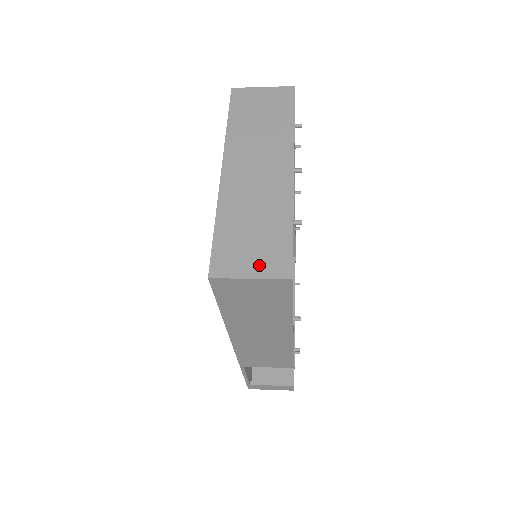
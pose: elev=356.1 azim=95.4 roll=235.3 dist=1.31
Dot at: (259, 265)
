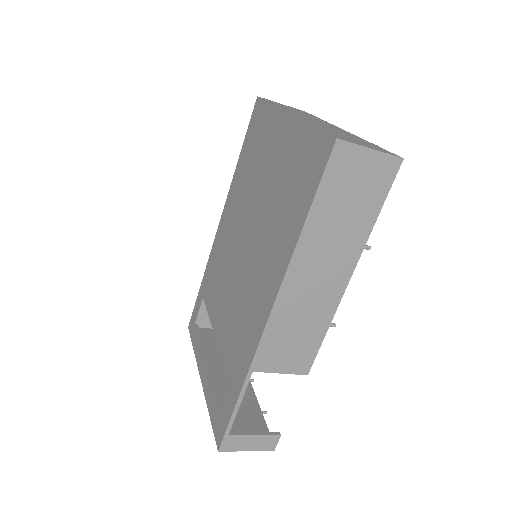
Dot at: (371, 147)
